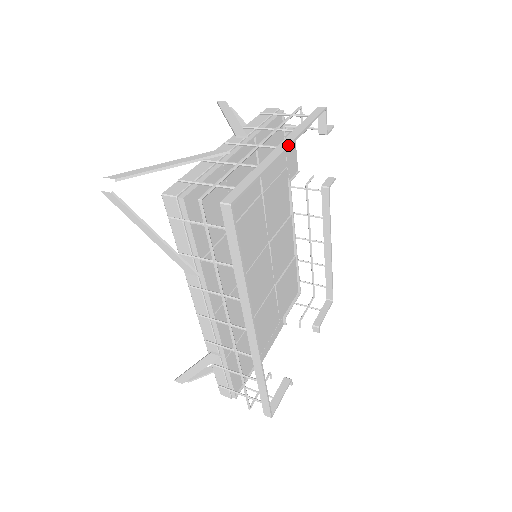
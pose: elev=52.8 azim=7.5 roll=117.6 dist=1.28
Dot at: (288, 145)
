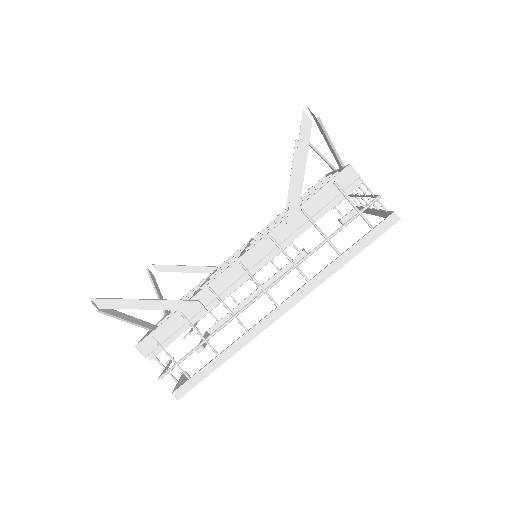
Dot at: occluded
